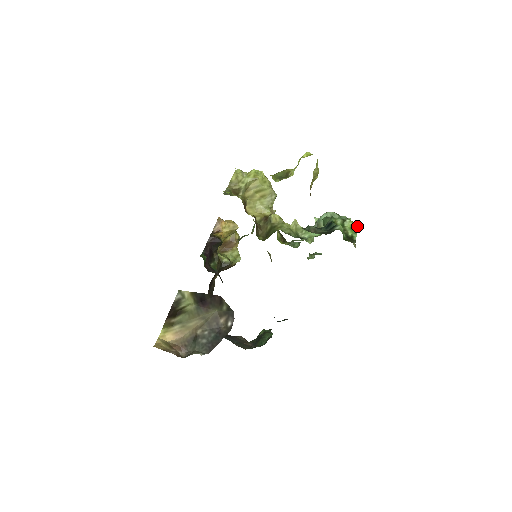
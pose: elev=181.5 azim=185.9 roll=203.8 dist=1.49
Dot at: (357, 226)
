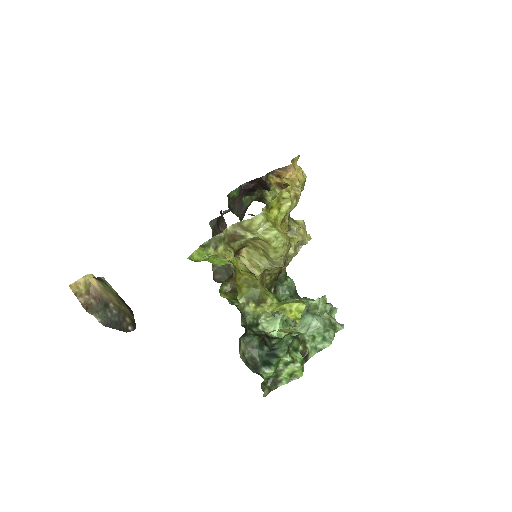
Dot at: (298, 377)
